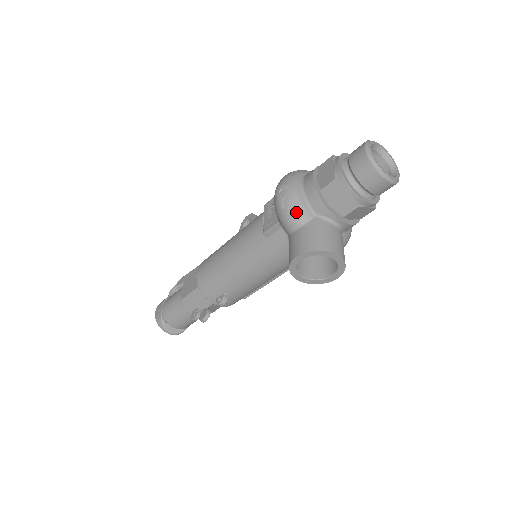
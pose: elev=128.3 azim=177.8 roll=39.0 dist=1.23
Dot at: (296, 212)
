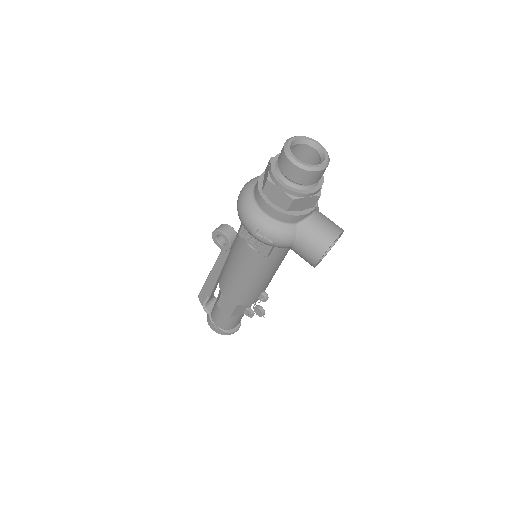
Dot at: (285, 237)
